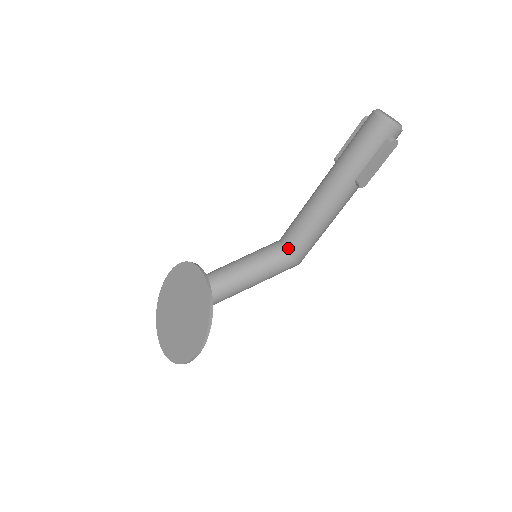
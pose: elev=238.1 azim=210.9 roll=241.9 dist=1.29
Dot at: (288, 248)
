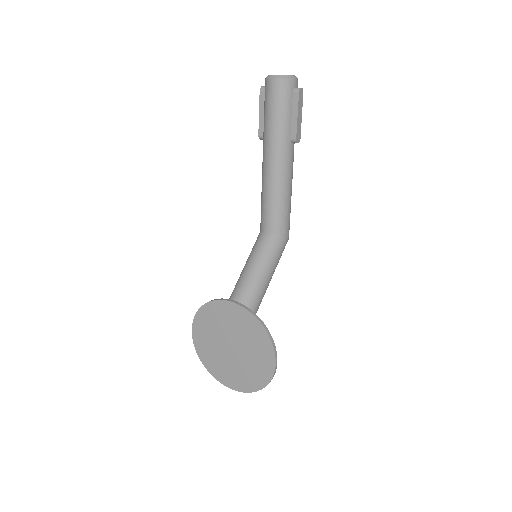
Dot at: (274, 231)
